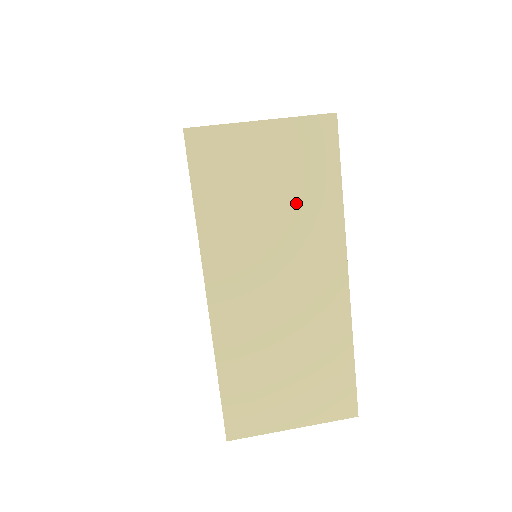
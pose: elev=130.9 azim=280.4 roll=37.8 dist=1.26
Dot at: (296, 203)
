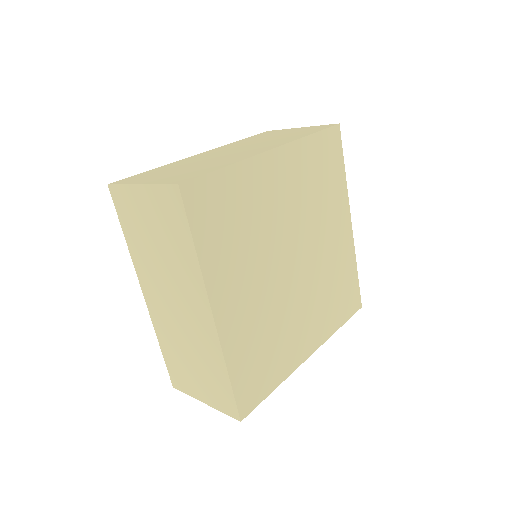
Dot at: (283, 137)
